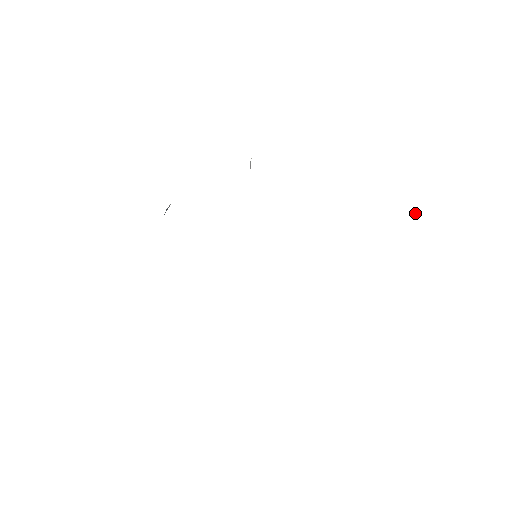
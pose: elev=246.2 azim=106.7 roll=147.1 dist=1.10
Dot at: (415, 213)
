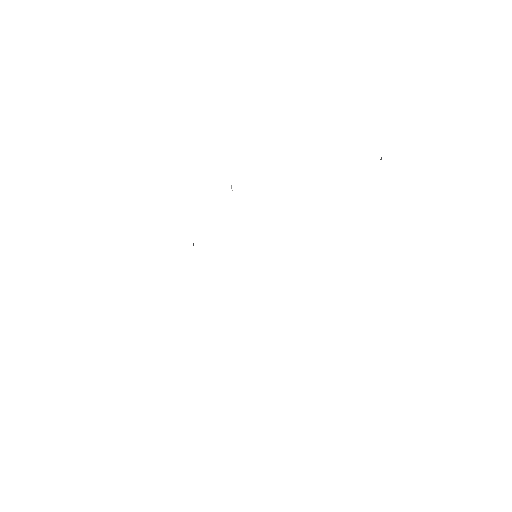
Dot at: occluded
